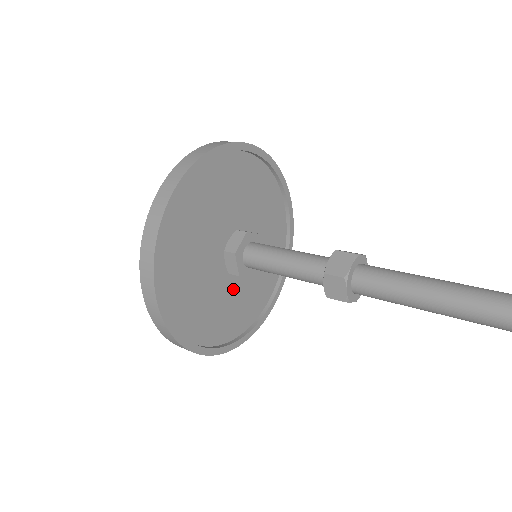
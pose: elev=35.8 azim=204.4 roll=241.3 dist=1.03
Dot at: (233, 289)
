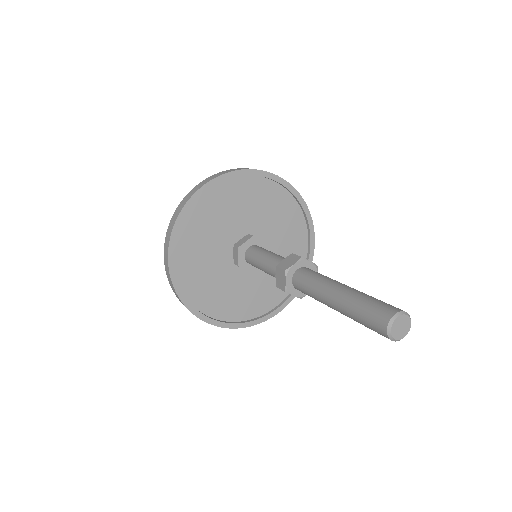
Dot at: occluded
